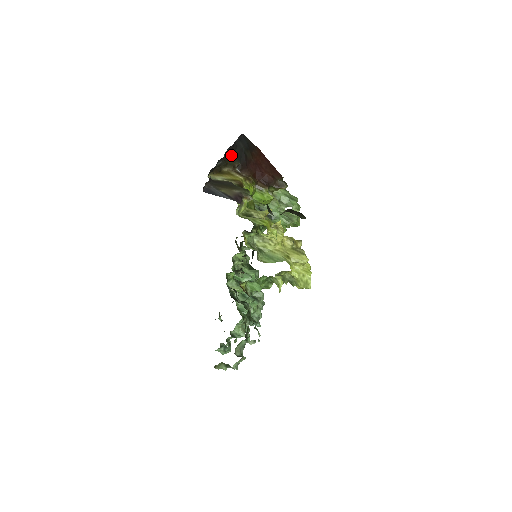
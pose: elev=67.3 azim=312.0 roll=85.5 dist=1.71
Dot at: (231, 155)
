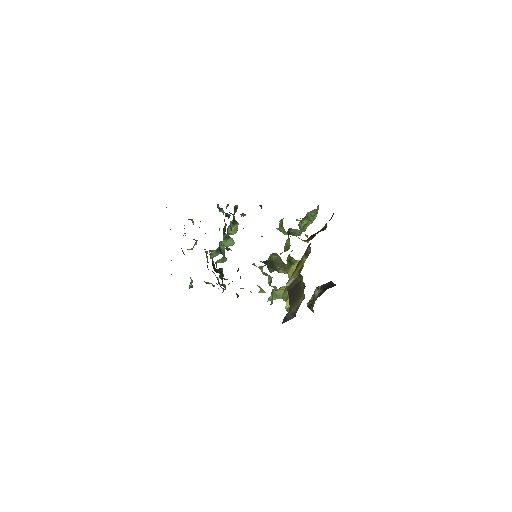
Dot at: occluded
